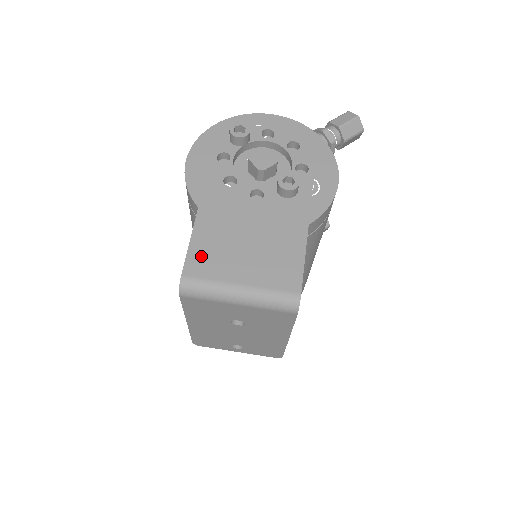
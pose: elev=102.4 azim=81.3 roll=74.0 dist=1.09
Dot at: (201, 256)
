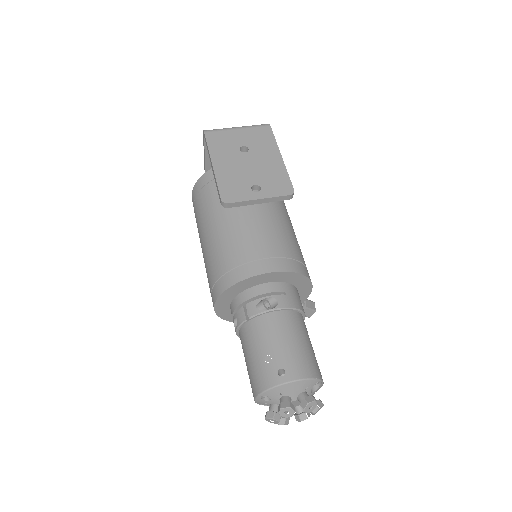
Dot at: occluded
